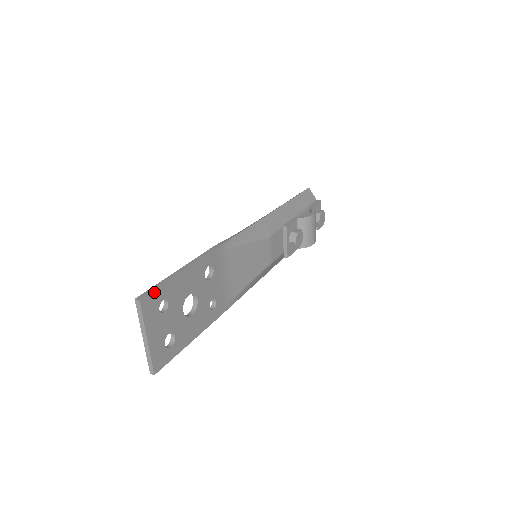
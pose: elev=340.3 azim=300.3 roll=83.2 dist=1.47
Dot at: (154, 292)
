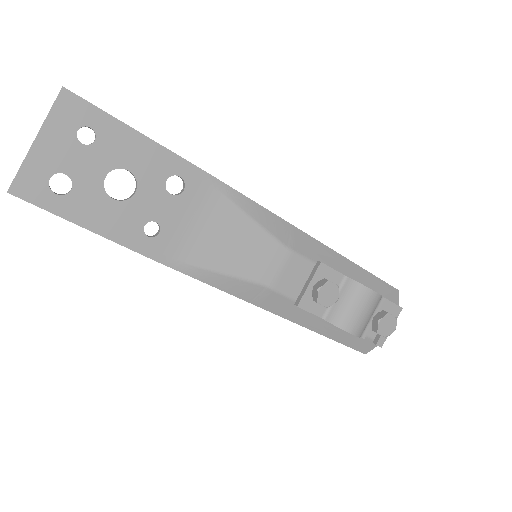
Dot at: (88, 104)
